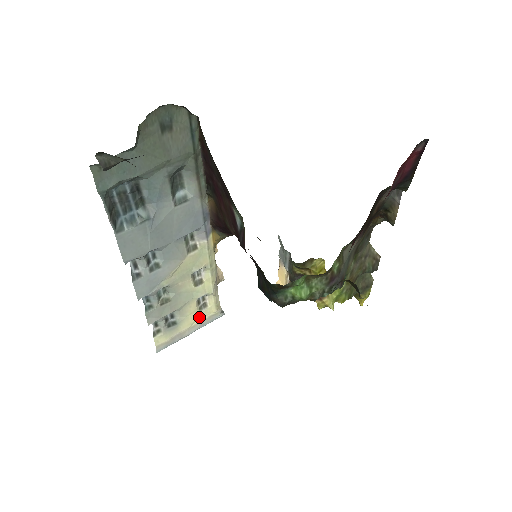
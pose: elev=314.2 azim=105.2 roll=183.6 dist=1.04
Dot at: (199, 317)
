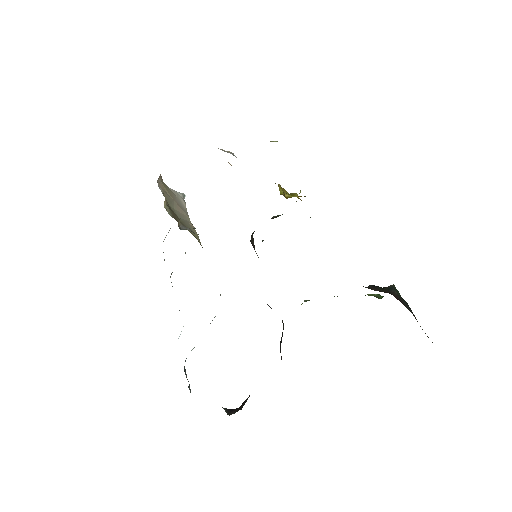
Dot at: occluded
